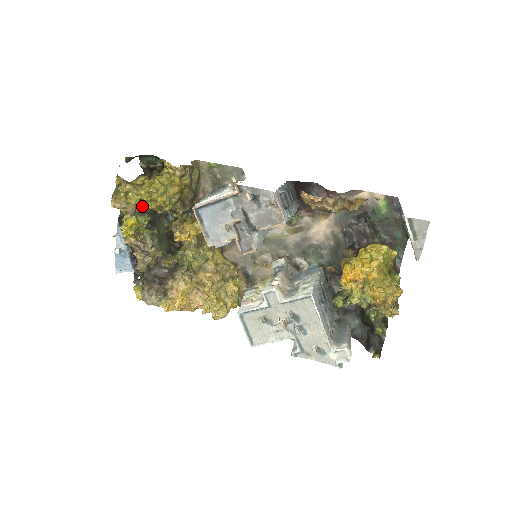
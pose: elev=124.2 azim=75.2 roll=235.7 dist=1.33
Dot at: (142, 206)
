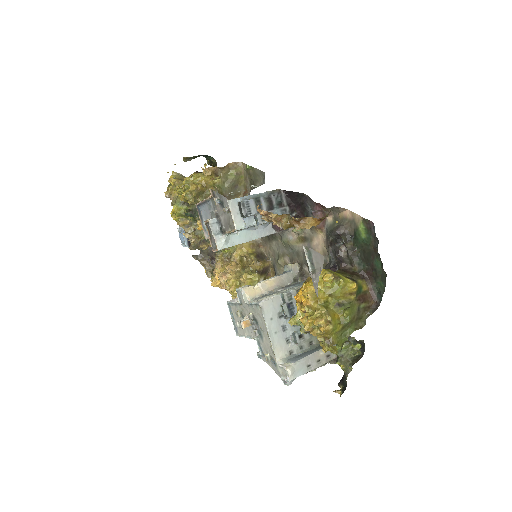
Dot at: occluded
